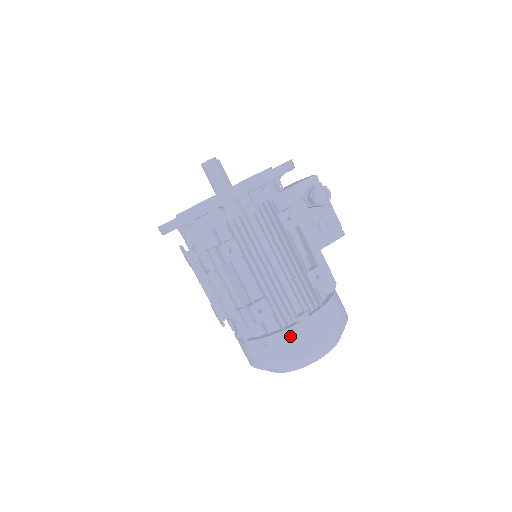
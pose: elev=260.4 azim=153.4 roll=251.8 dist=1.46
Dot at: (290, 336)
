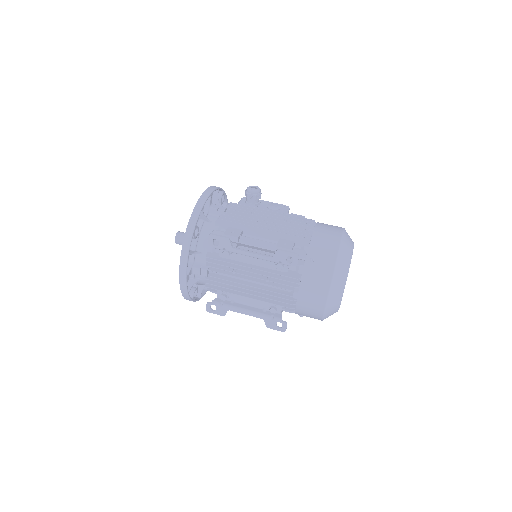
Dot at: (318, 240)
